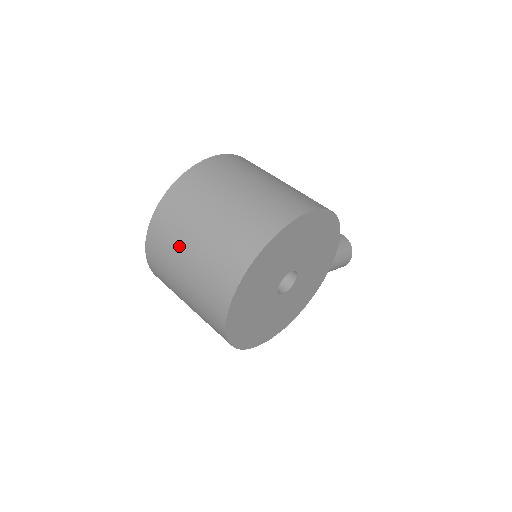
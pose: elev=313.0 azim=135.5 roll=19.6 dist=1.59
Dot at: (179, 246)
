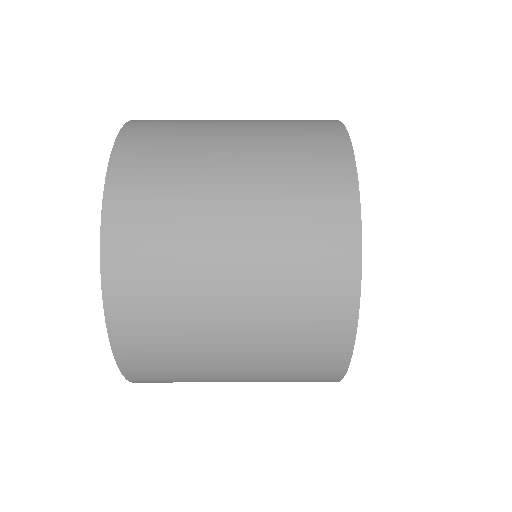
Dot at: (205, 137)
